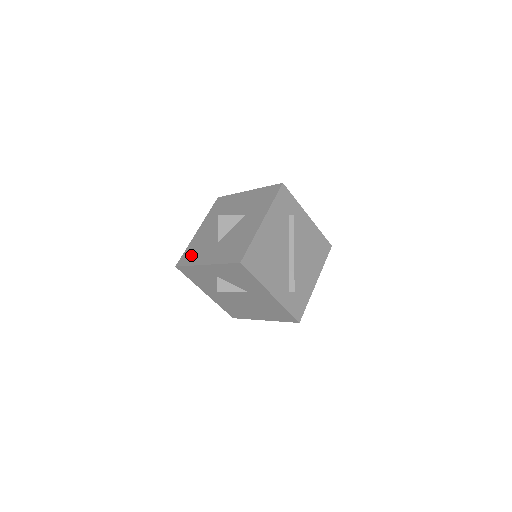
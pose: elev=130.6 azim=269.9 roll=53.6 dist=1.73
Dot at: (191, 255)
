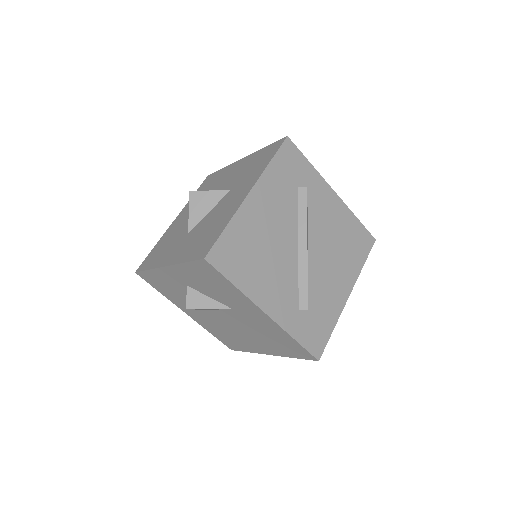
Dot at: (155, 254)
